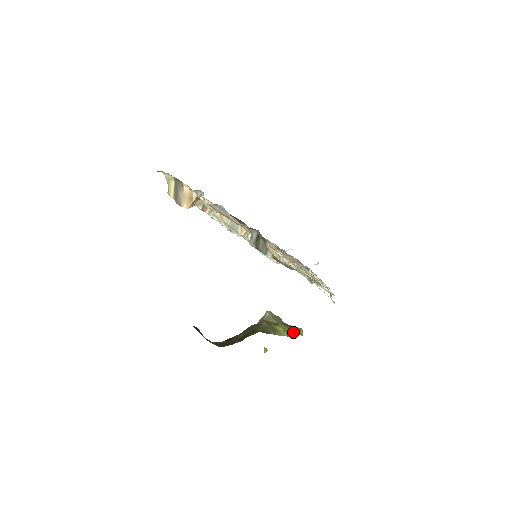
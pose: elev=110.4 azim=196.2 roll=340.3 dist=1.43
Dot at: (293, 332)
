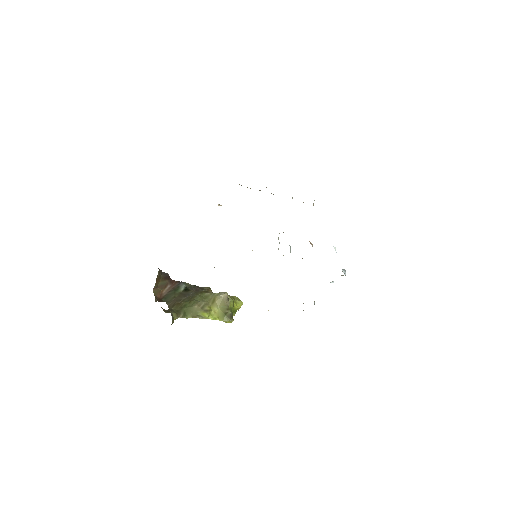
Dot at: (223, 319)
